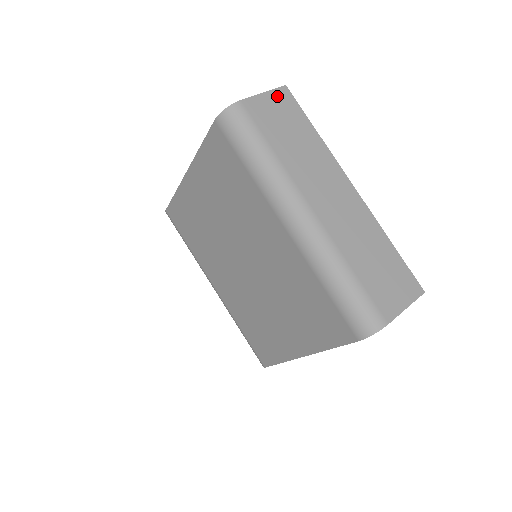
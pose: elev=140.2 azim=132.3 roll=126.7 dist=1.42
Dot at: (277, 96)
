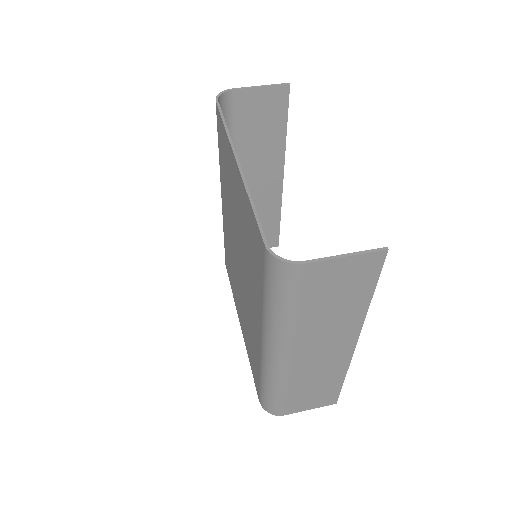
Dot at: (361, 261)
